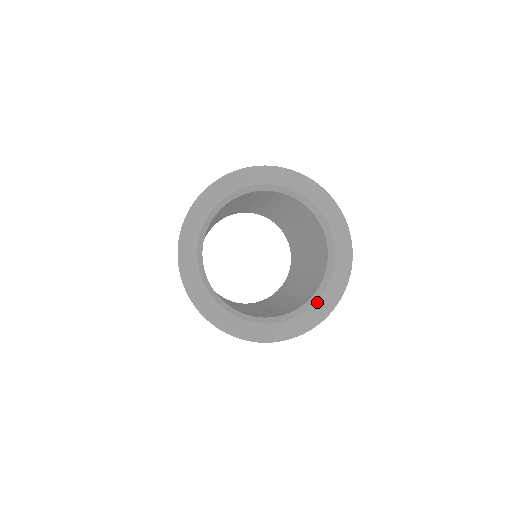
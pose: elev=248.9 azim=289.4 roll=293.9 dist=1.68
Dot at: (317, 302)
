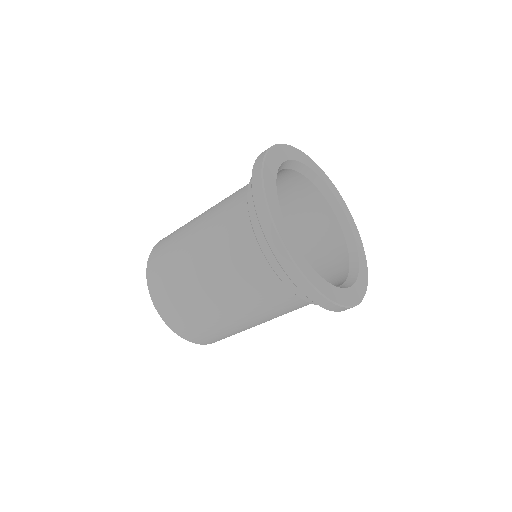
Dot at: (355, 283)
